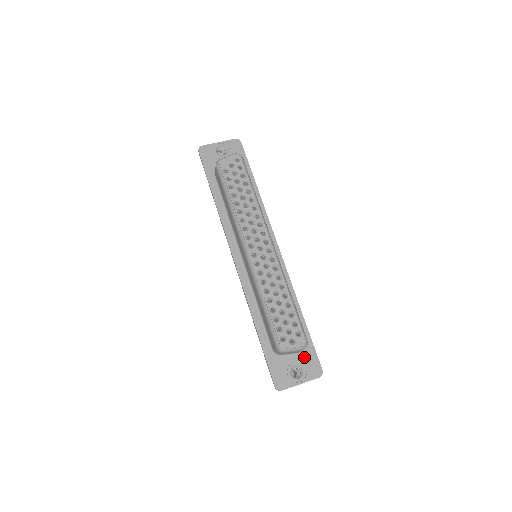
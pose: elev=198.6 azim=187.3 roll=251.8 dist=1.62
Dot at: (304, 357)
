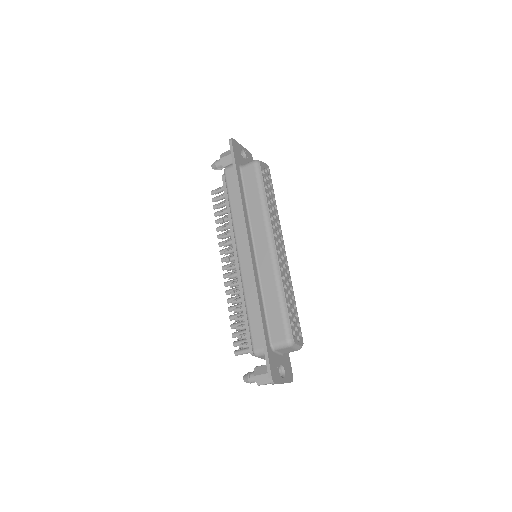
Dot at: (285, 360)
